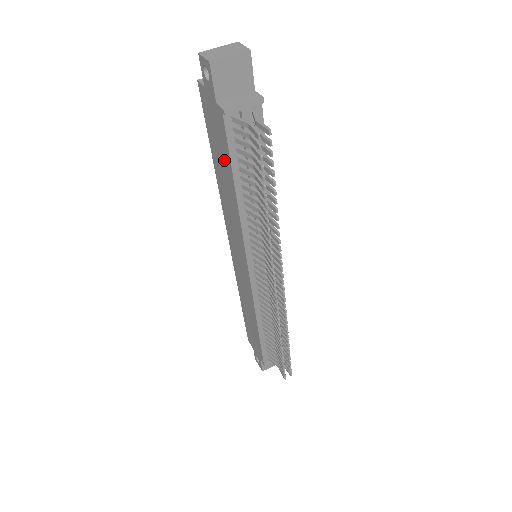
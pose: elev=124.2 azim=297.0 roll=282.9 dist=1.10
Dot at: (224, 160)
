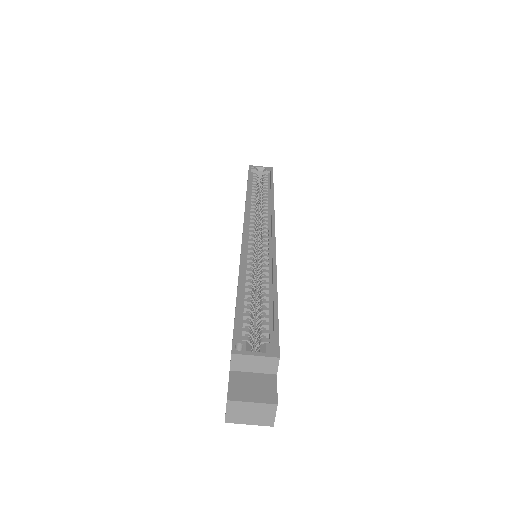
Dot at: occluded
